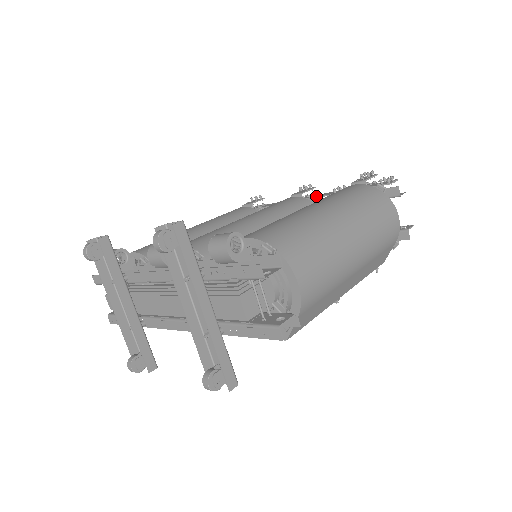
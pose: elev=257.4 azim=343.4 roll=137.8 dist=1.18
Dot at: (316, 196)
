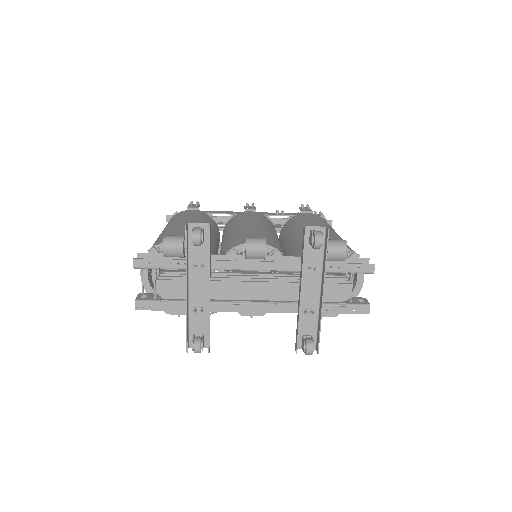
Dot at: occluded
